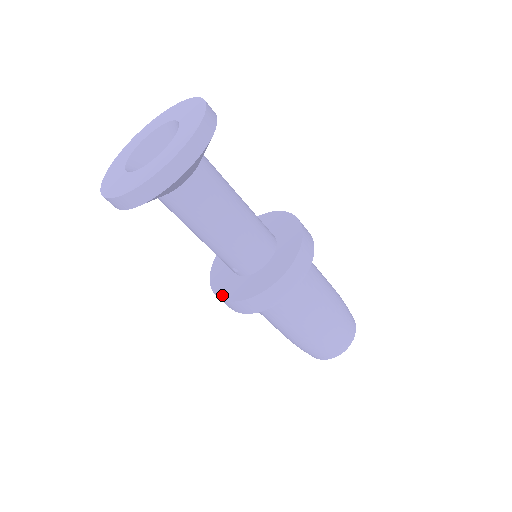
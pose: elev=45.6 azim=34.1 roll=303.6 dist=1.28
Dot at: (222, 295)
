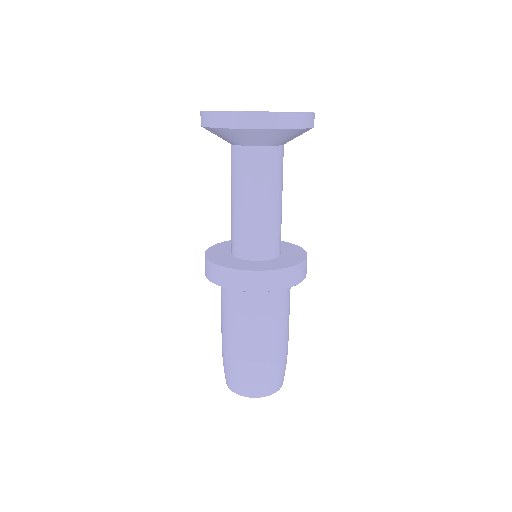
Dot at: (211, 258)
